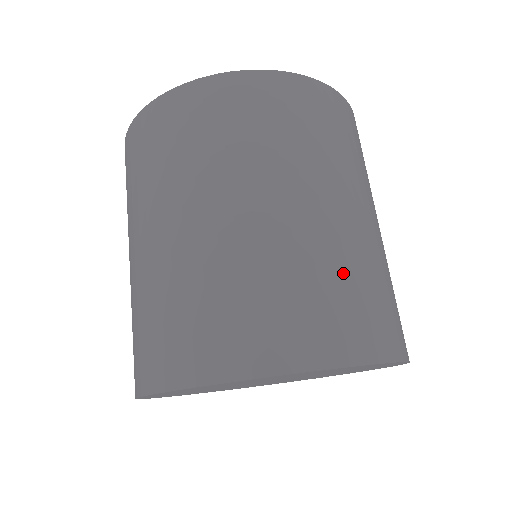
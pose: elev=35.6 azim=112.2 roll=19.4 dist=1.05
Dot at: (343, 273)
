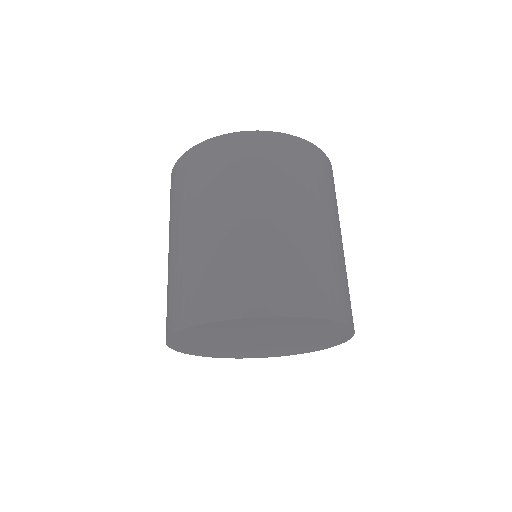
Dot at: (332, 267)
